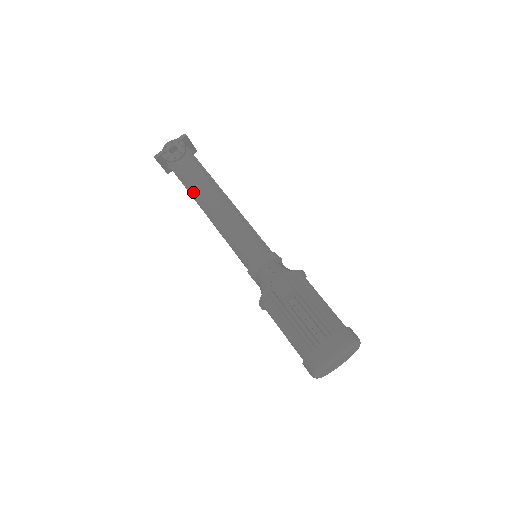
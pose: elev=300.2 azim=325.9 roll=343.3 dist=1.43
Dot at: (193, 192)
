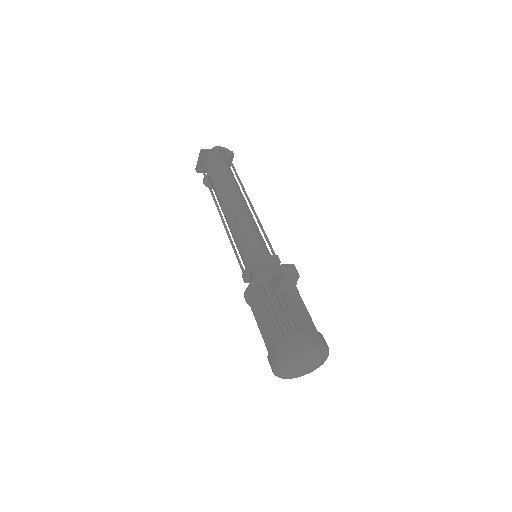
Dot at: occluded
